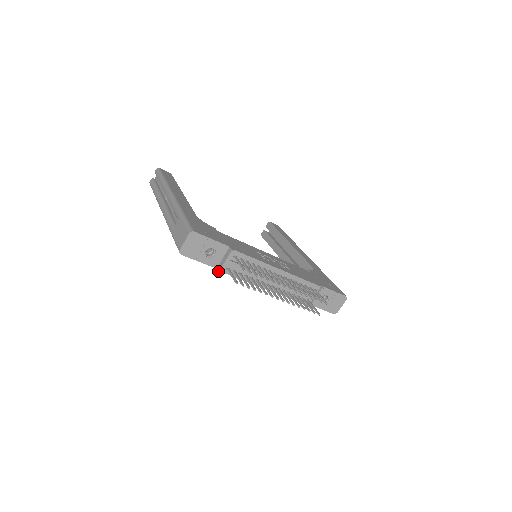
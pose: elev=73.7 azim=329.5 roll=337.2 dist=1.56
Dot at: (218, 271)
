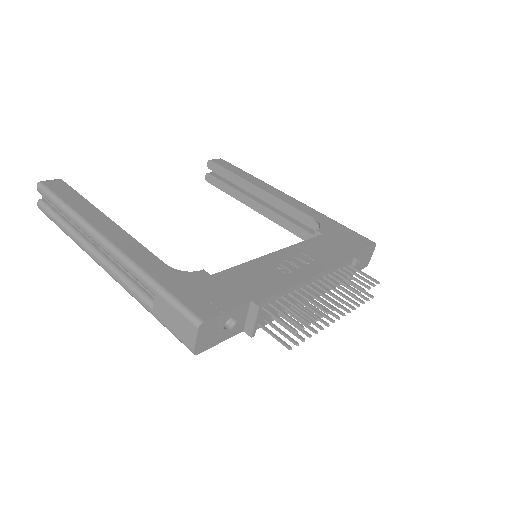
Dot at: occluded
